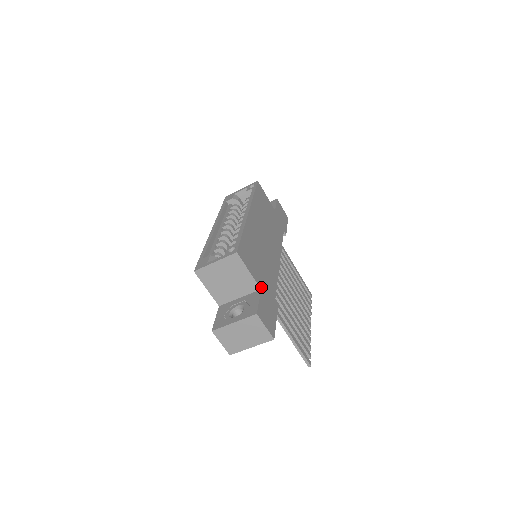
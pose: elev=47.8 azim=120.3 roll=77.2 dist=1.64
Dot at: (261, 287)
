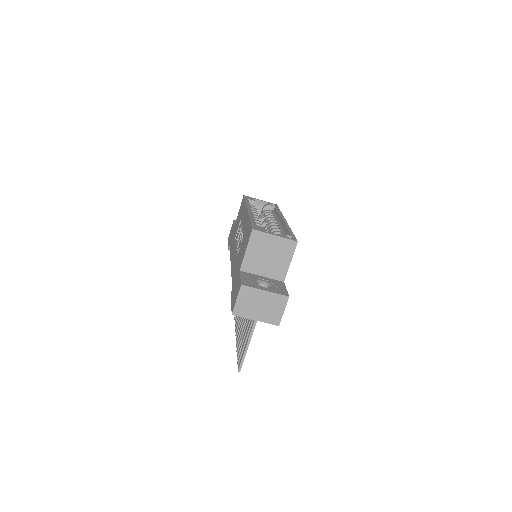
Dot at: (284, 280)
